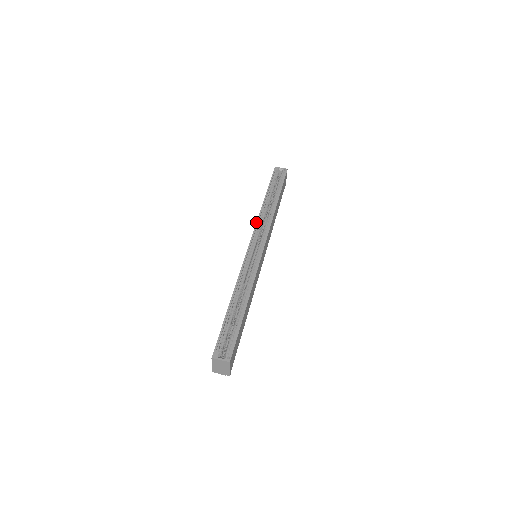
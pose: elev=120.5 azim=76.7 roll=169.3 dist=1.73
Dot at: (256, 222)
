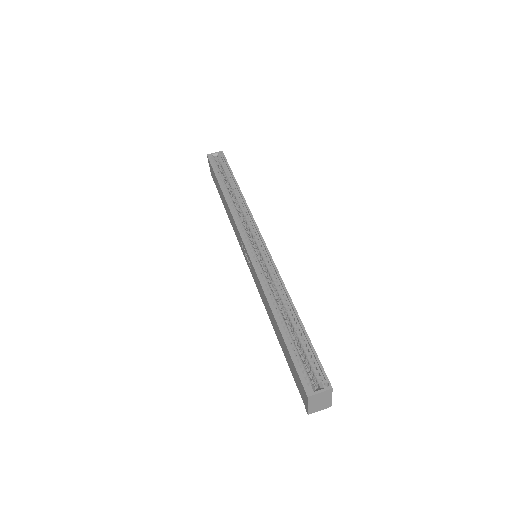
Dot at: (233, 218)
